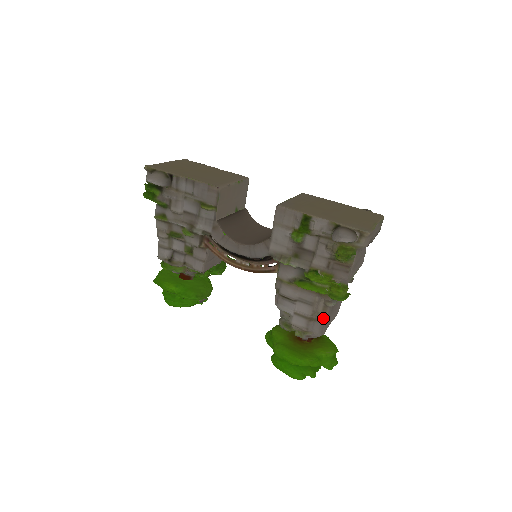
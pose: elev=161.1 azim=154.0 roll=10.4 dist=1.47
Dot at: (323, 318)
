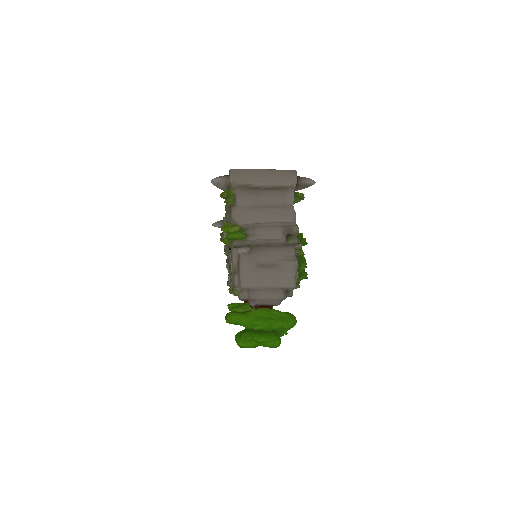
Dot at: (239, 267)
